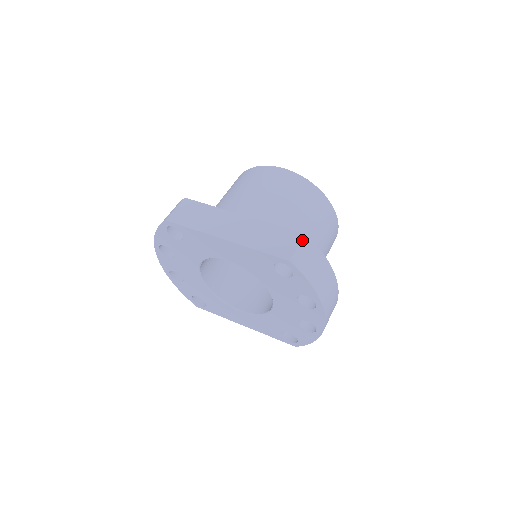
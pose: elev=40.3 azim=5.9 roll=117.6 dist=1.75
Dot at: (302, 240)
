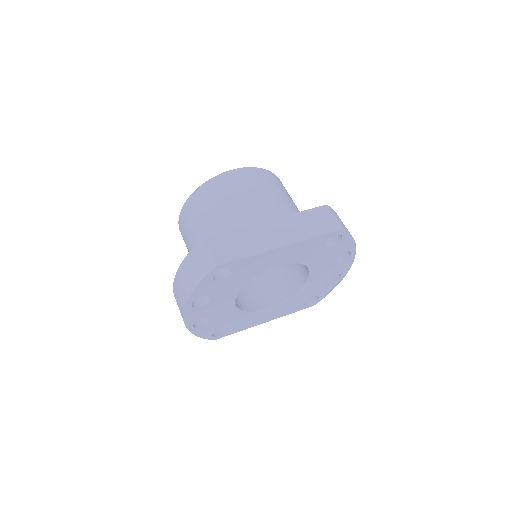
Dot at: (330, 210)
